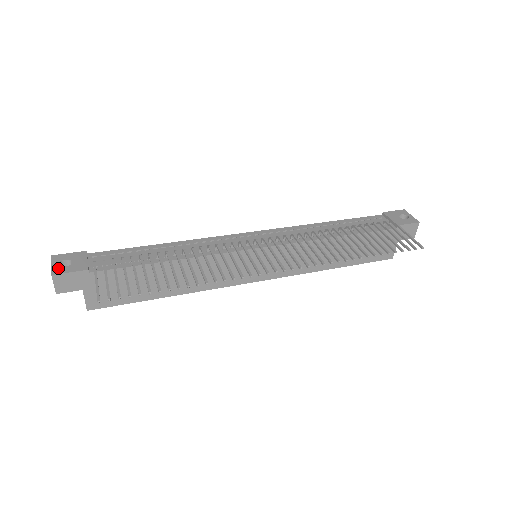
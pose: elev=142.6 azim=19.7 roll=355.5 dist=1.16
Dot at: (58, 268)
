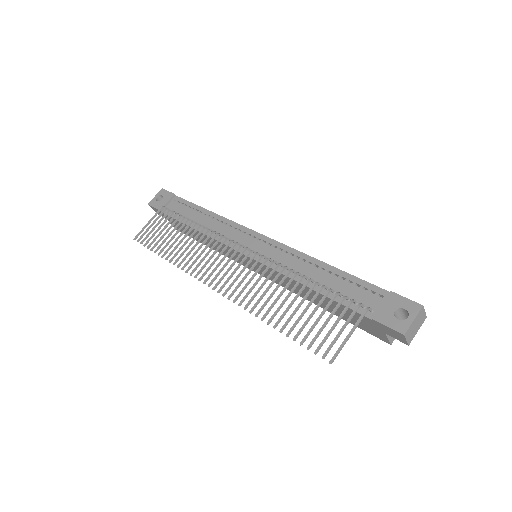
Dot at: (154, 201)
